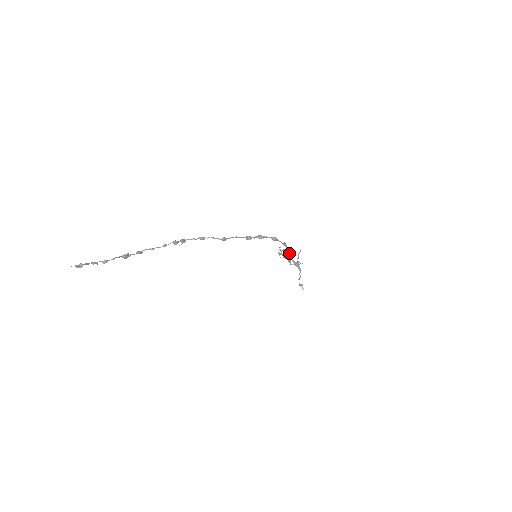
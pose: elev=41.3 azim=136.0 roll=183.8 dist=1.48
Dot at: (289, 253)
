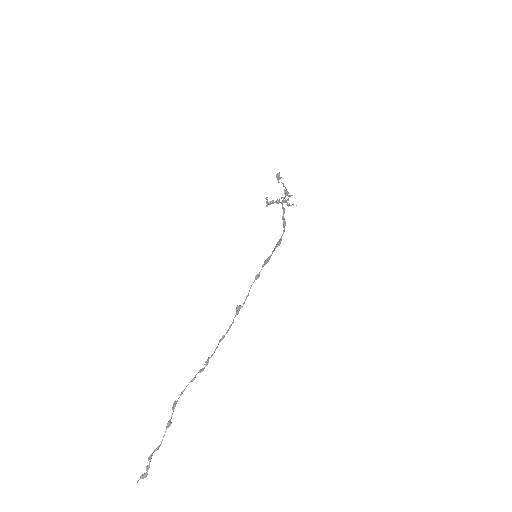
Dot at: (282, 208)
